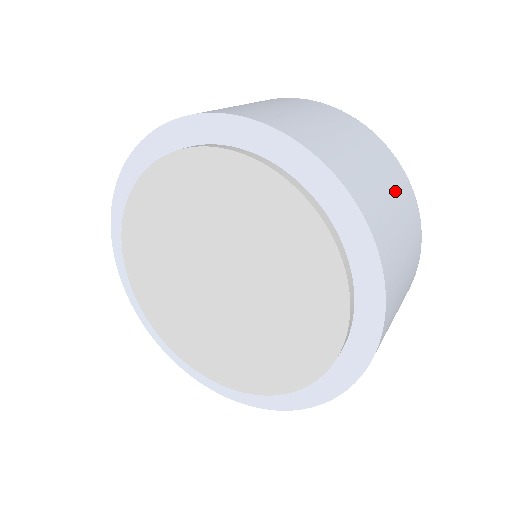
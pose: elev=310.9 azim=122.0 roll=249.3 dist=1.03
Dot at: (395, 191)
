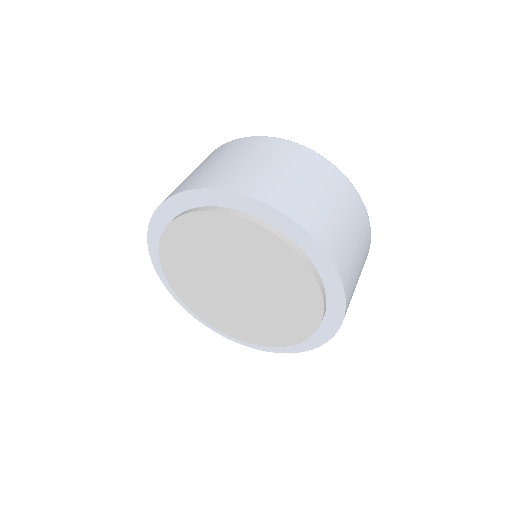
Dot at: (363, 257)
